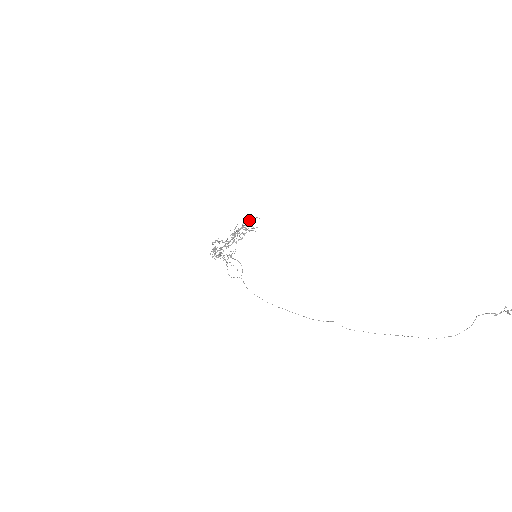
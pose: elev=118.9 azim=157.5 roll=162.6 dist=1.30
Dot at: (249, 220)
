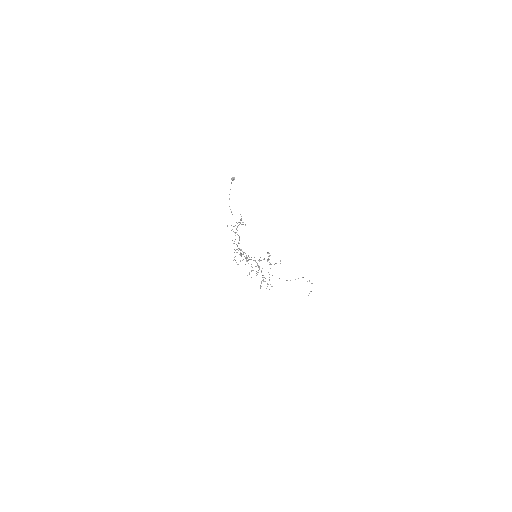
Dot at: occluded
